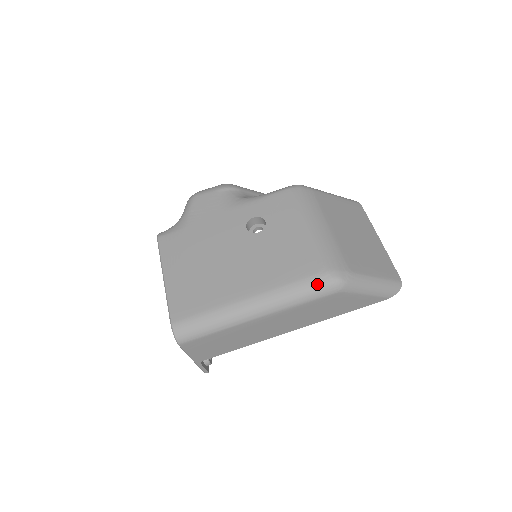
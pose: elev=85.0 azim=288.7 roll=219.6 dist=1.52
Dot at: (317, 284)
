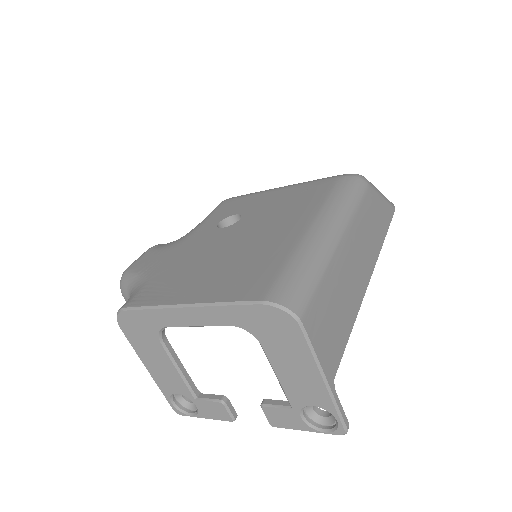
Dot at: (348, 184)
